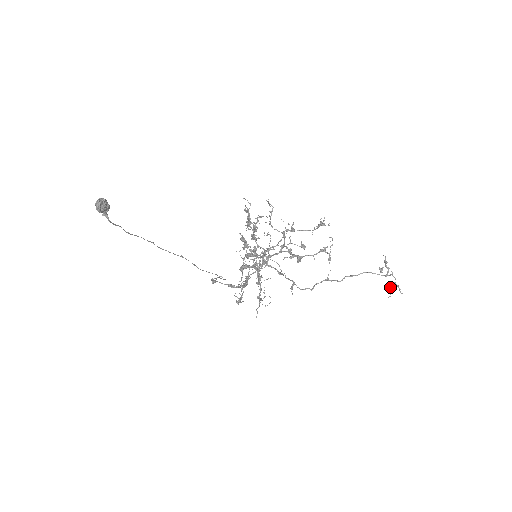
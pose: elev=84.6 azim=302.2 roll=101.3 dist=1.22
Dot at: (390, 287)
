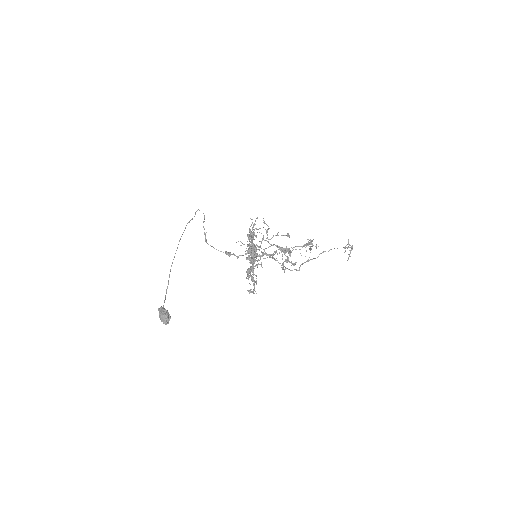
Dot at: (349, 255)
